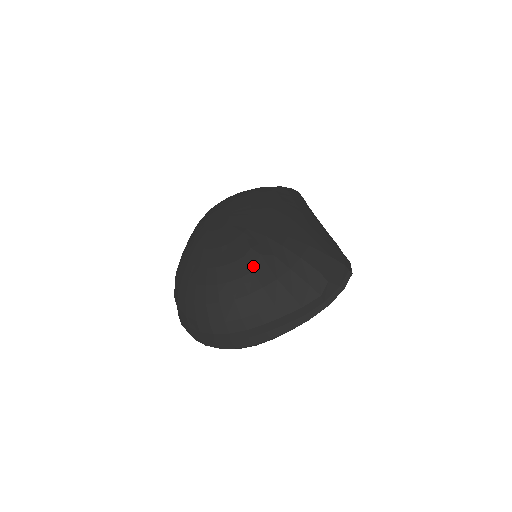
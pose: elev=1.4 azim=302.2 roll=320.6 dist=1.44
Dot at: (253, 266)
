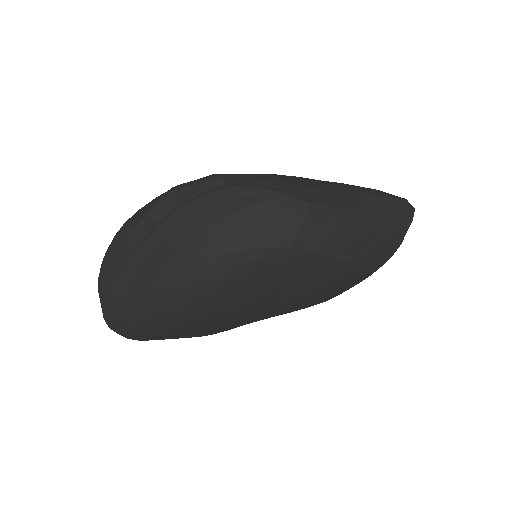
Dot at: occluded
